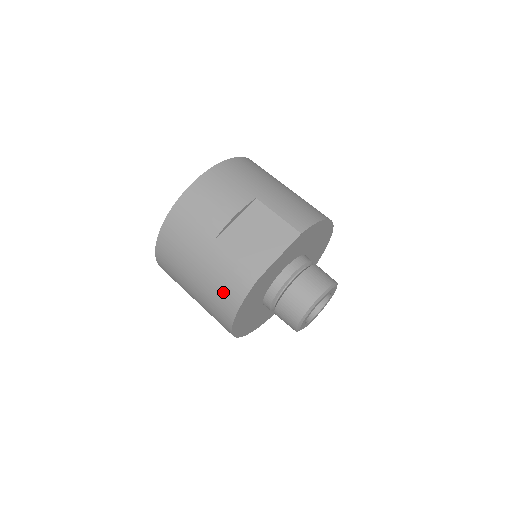
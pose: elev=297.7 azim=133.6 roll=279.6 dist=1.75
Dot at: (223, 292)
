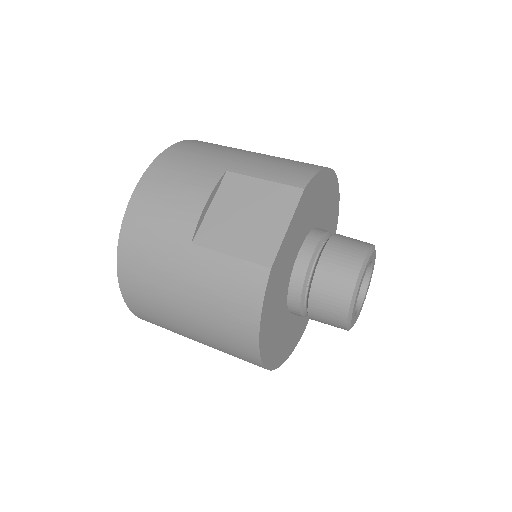
Dot at: (229, 310)
